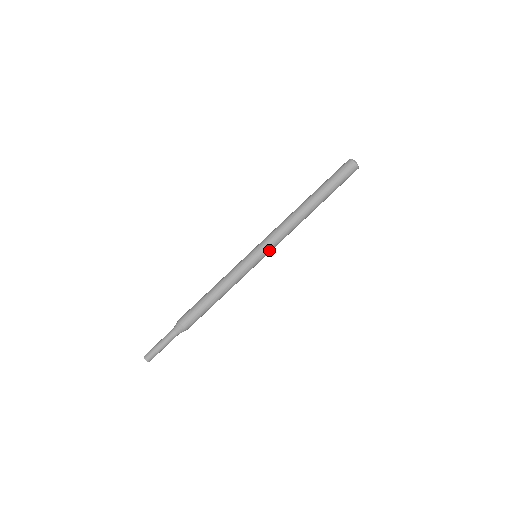
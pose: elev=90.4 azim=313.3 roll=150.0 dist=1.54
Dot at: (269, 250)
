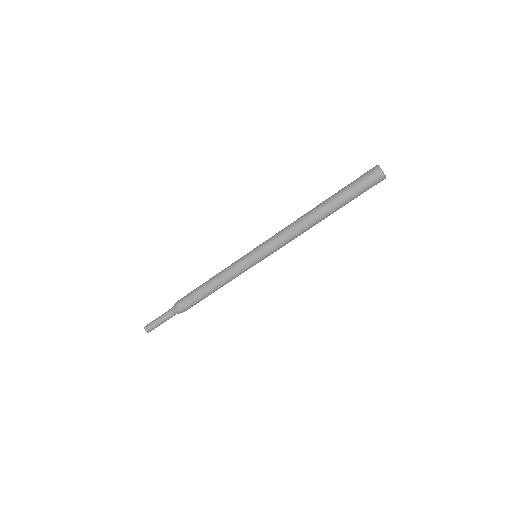
Dot at: (270, 254)
